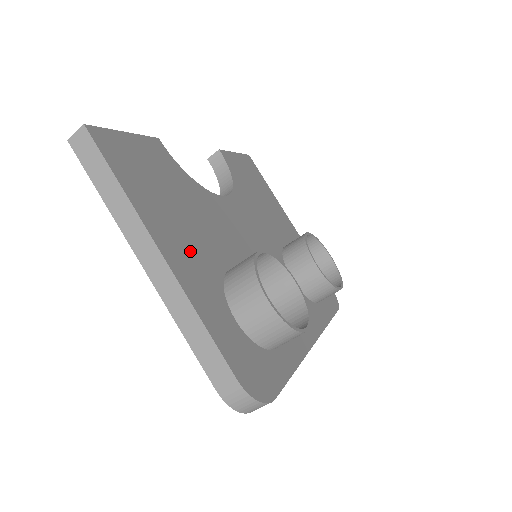
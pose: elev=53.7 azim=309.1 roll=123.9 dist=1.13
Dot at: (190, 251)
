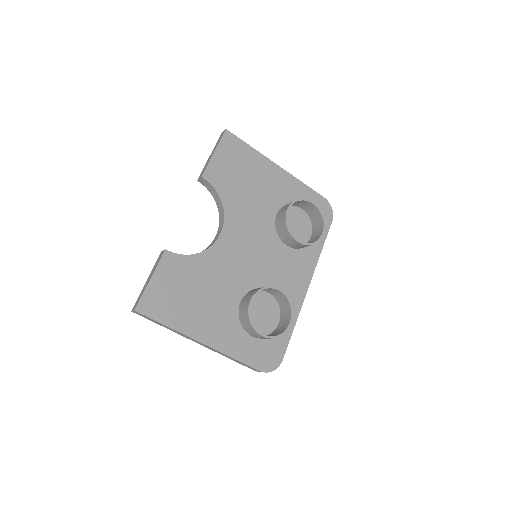
Dot at: (215, 321)
